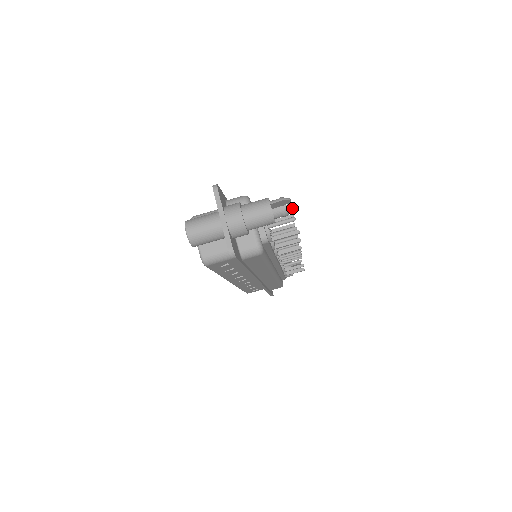
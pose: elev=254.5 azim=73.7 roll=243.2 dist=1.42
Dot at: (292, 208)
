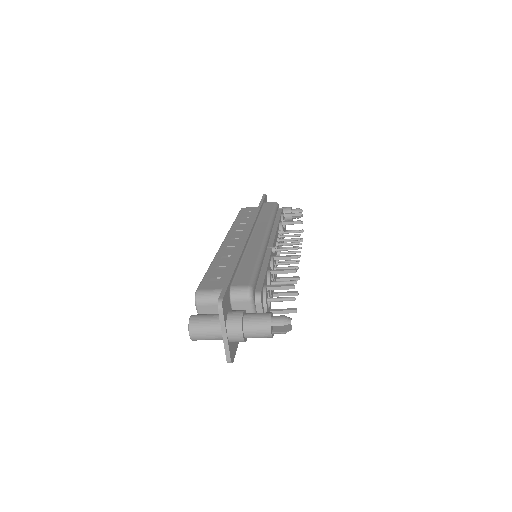
Dot at: occluded
